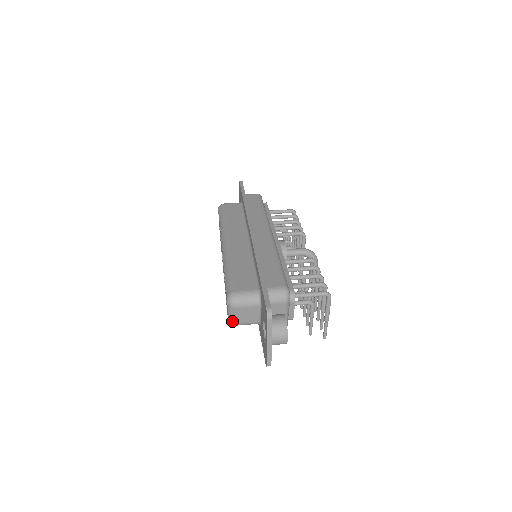
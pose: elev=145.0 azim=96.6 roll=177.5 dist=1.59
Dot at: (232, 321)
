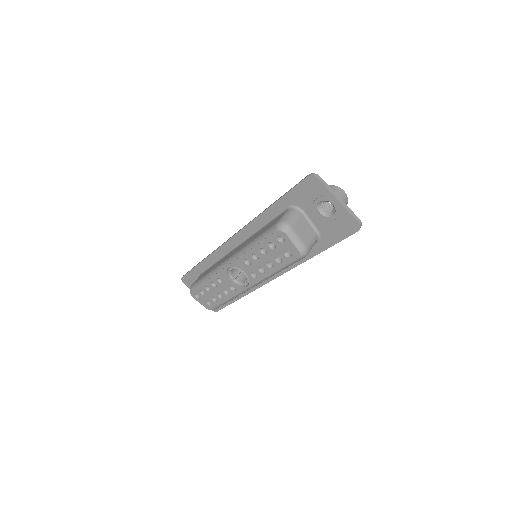
Dot at: (302, 247)
